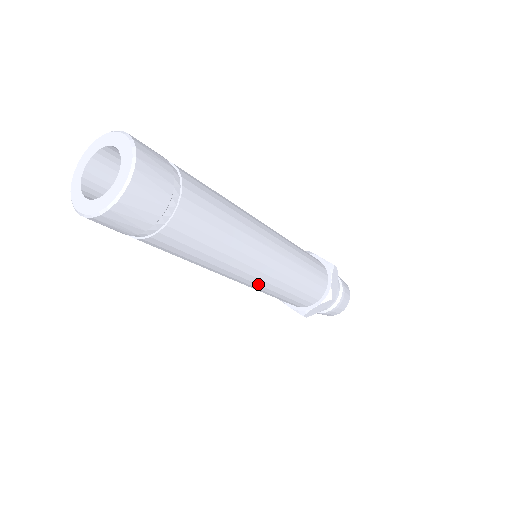
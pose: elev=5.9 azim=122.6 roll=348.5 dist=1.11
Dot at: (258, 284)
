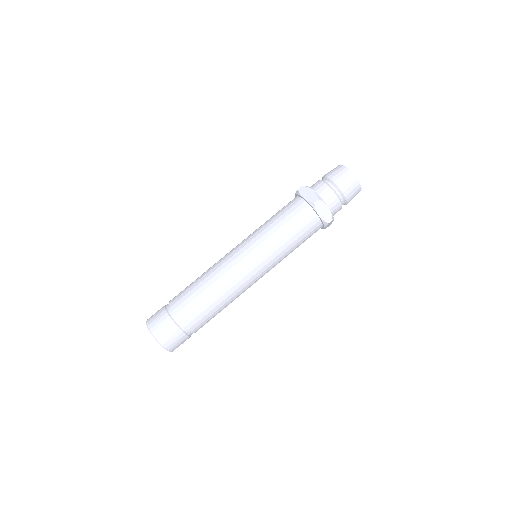
Dot at: (267, 272)
